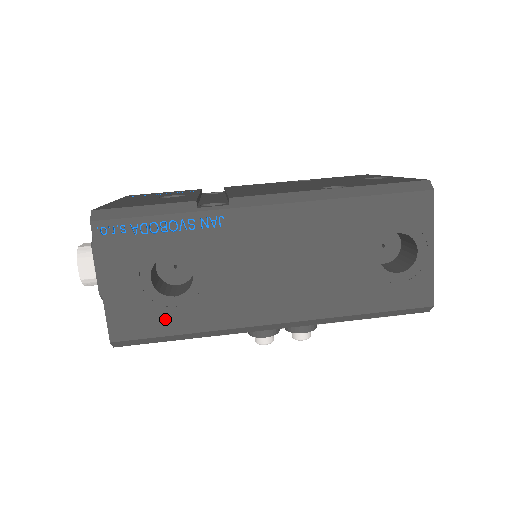
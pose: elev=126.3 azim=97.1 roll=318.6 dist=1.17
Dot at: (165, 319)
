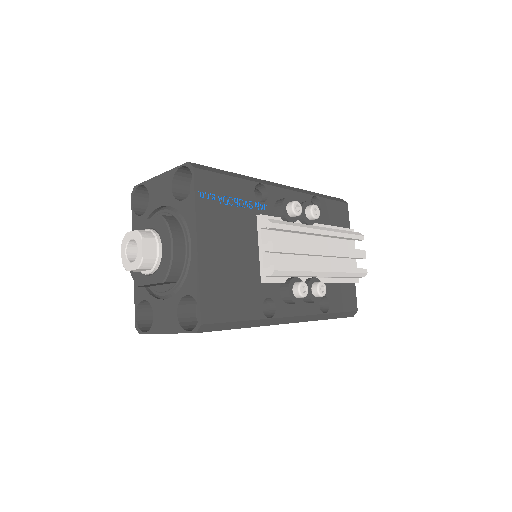
Dot at: occluded
